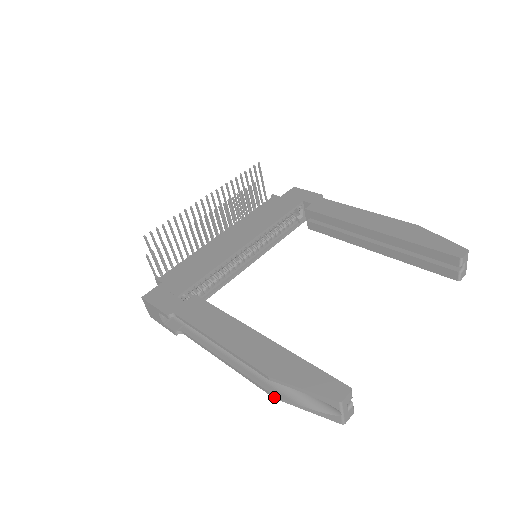
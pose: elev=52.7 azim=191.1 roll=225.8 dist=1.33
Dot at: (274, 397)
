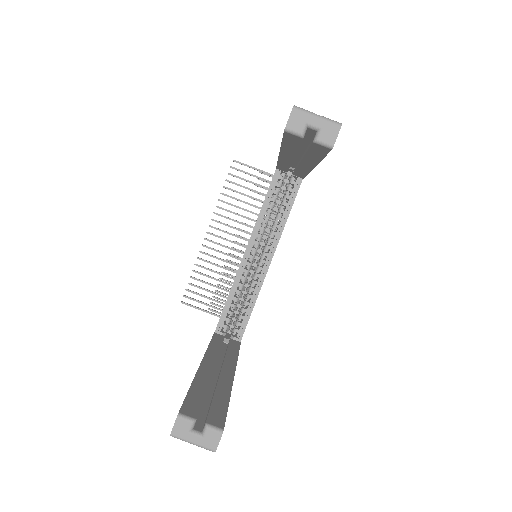
Dot at: occluded
